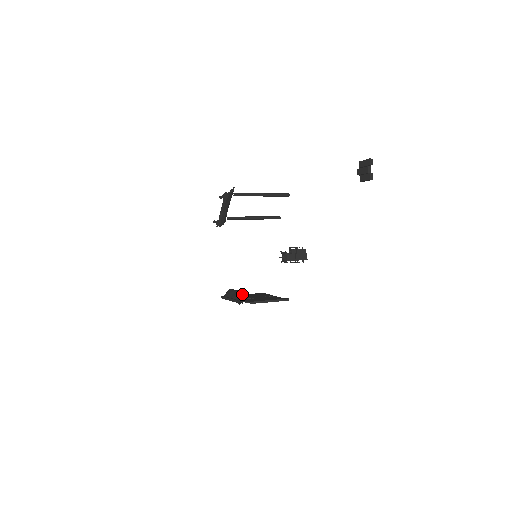
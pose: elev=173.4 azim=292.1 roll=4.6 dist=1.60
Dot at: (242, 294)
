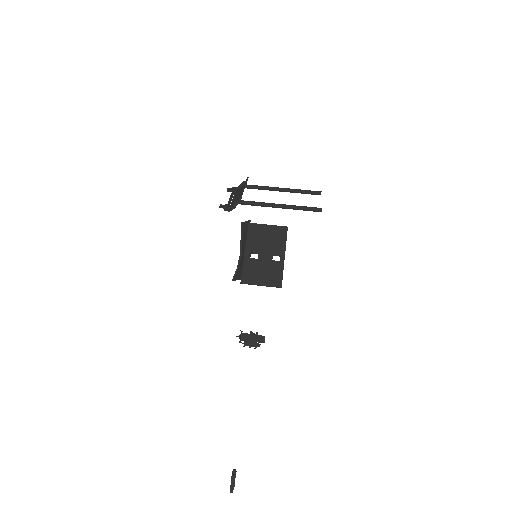
Dot at: (243, 261)
